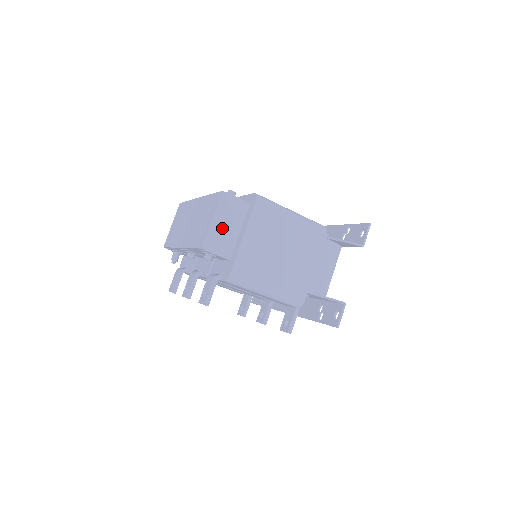
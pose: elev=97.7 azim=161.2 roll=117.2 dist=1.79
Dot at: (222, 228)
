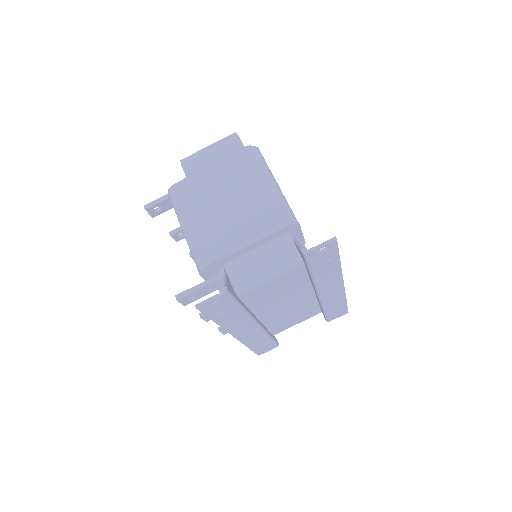
Dot at: (209, 158)
